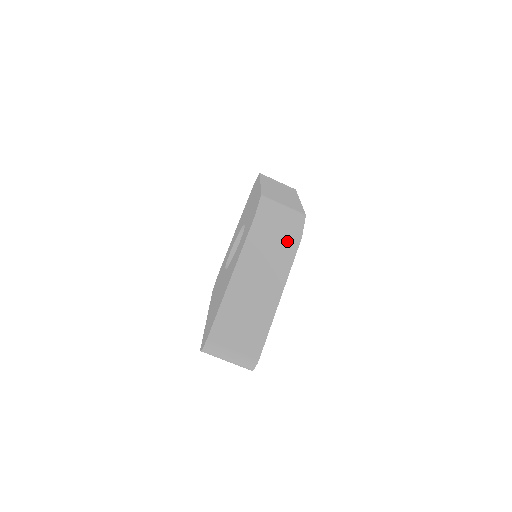
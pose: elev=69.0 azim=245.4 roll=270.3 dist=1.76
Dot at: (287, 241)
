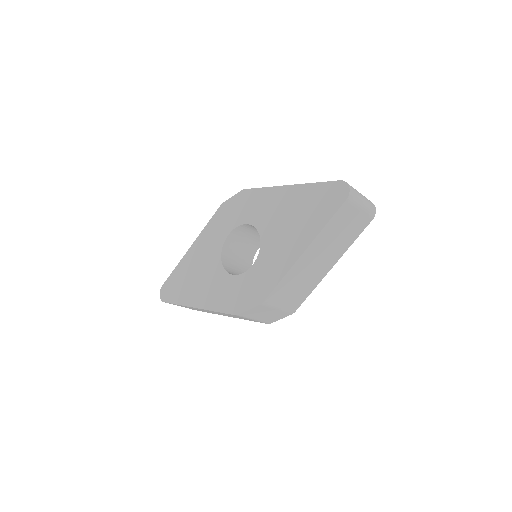
Dot at: occluded
